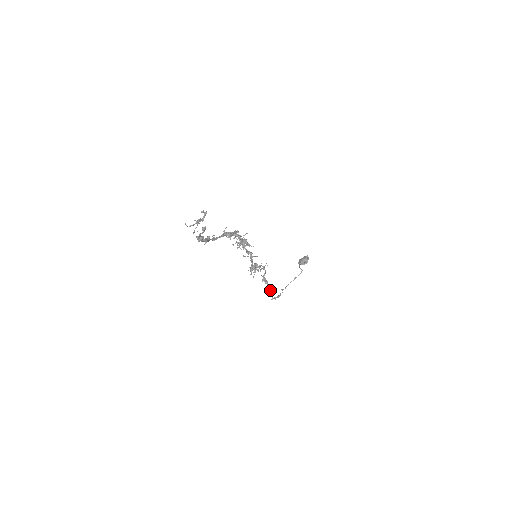
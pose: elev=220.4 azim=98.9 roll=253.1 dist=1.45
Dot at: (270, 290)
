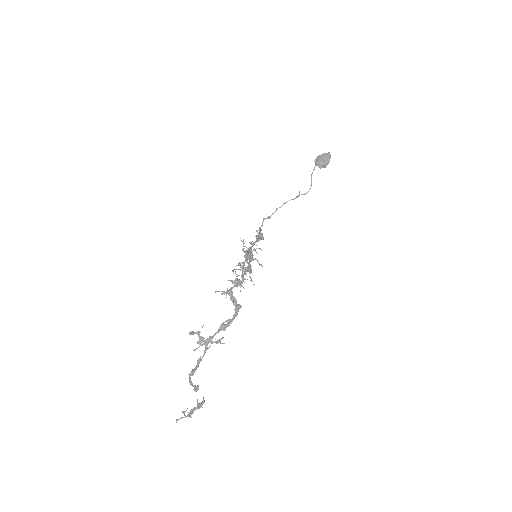
Dot at: occluded
